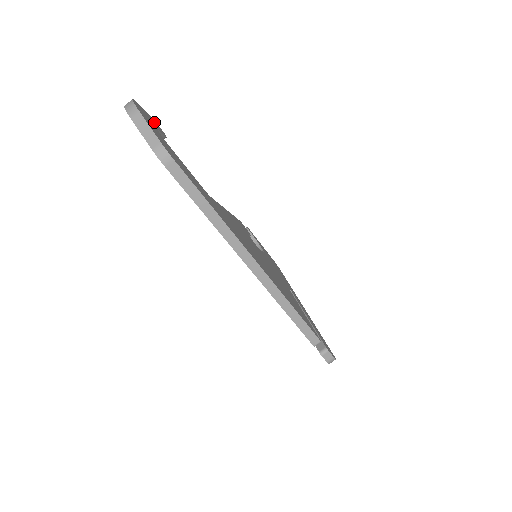
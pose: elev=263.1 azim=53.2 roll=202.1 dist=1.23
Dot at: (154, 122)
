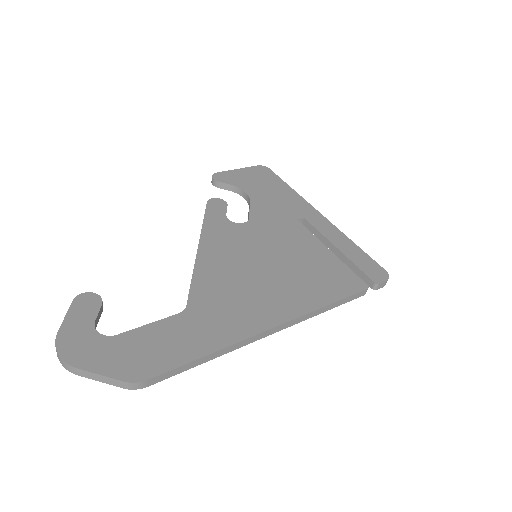
Dot at: (82, 310)
